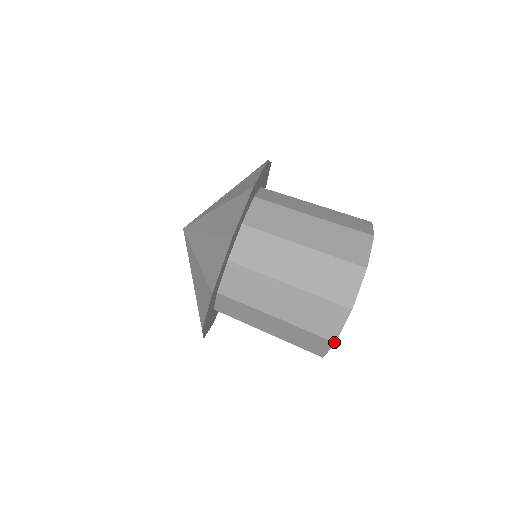
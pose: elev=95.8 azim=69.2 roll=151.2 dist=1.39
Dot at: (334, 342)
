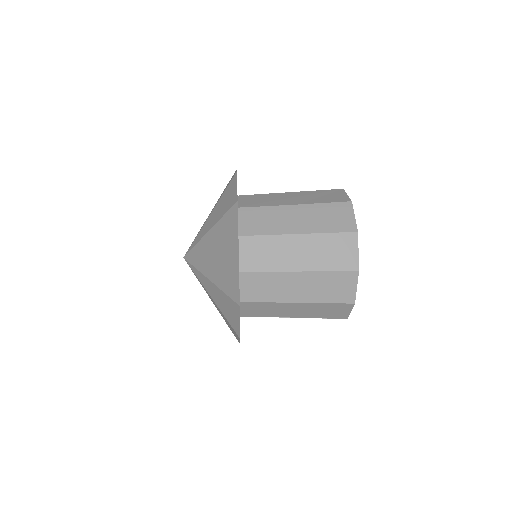
Dot at: (350, 201)
